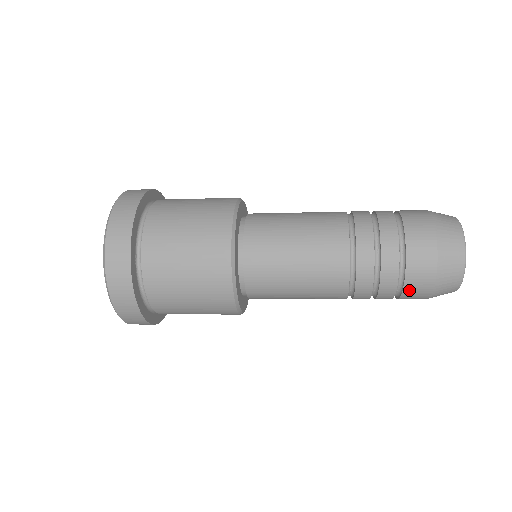
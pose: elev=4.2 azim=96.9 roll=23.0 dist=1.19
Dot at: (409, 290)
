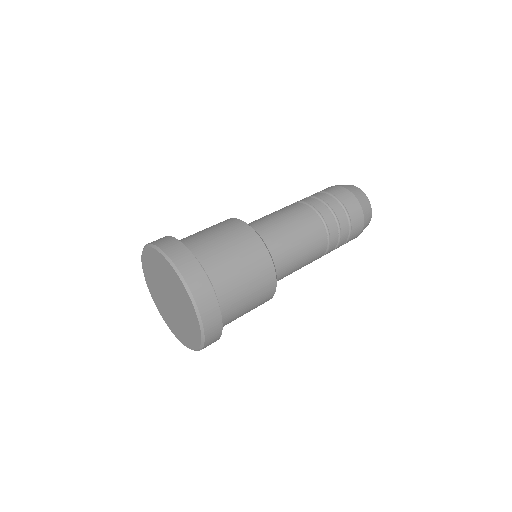
Dot at: occluded
